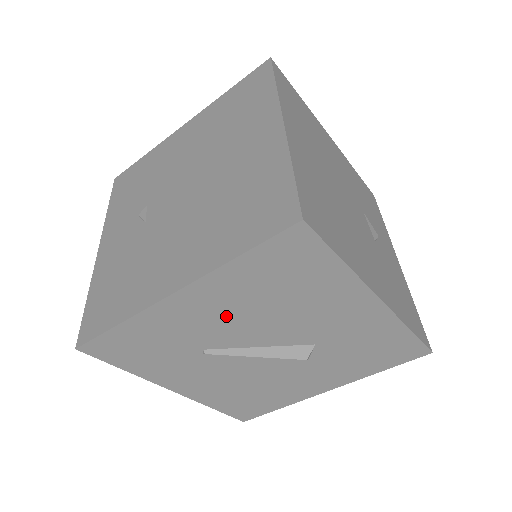
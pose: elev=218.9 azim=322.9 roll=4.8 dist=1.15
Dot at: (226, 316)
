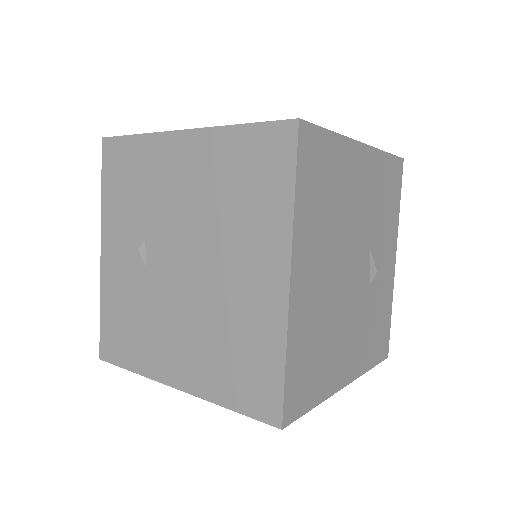
Dot at: occluded
